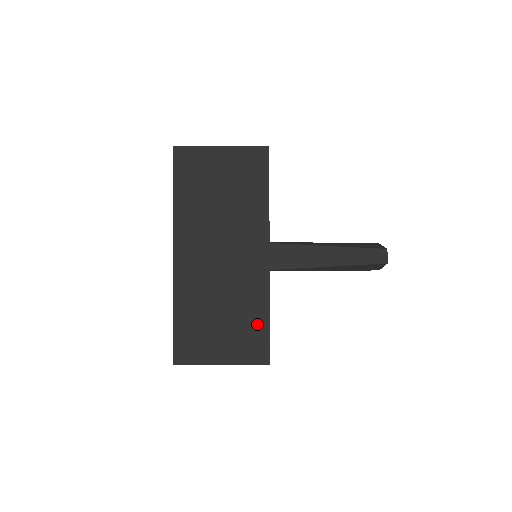
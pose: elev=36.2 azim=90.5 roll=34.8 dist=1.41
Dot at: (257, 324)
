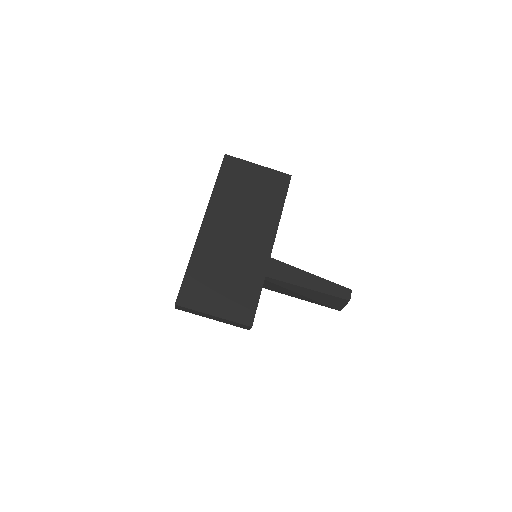
Dot at: (250, 293)
